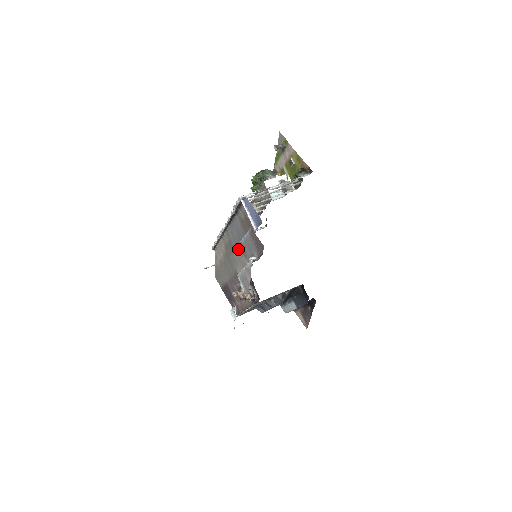
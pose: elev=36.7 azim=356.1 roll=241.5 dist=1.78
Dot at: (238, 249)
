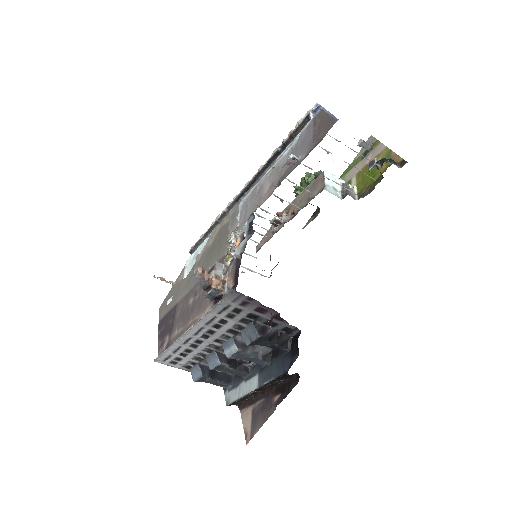
Dot at: occluded
